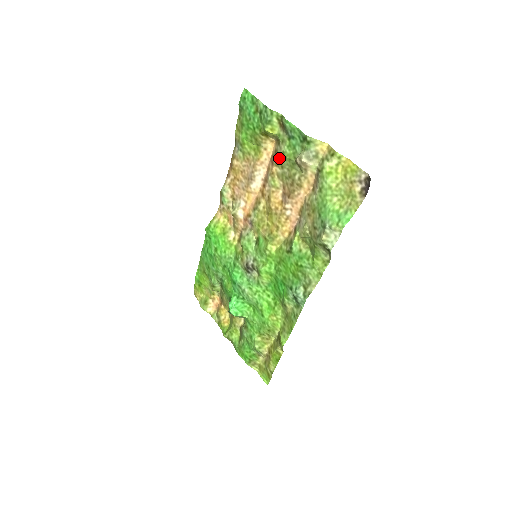
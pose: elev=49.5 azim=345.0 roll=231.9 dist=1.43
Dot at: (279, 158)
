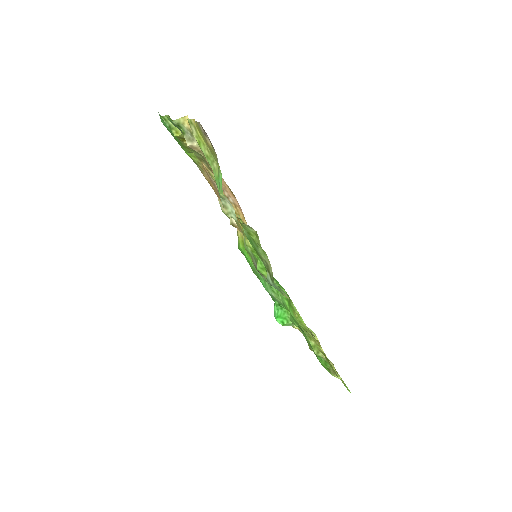
Dot at: (194, 154)
